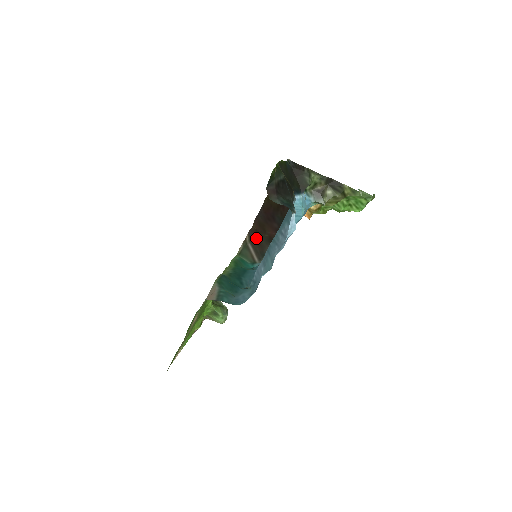
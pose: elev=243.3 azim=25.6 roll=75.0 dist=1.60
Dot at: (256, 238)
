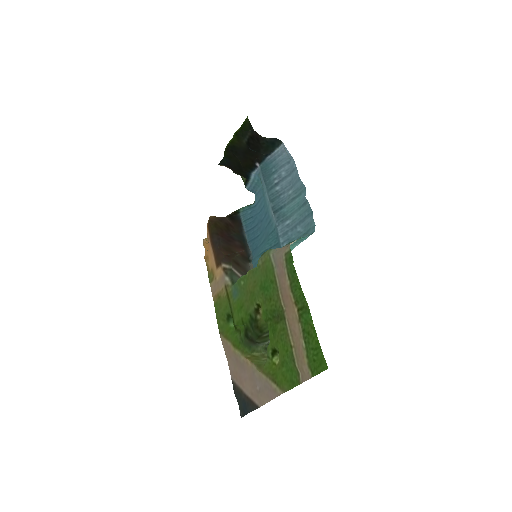
Dot at: (234, 261)
